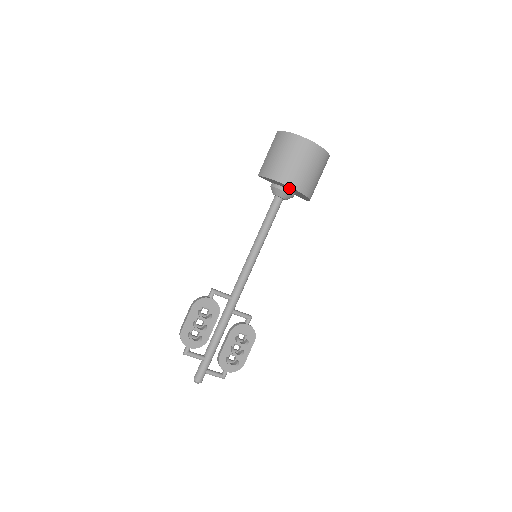
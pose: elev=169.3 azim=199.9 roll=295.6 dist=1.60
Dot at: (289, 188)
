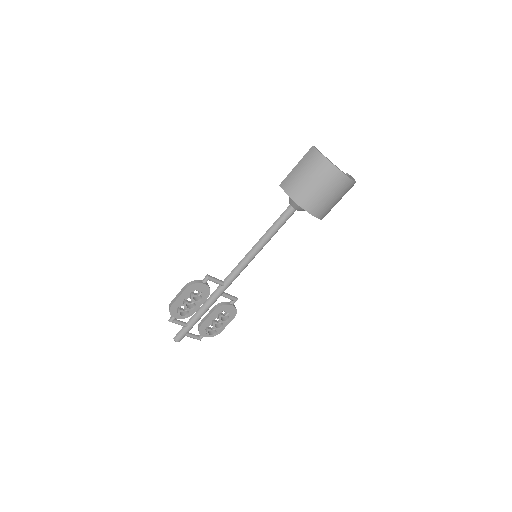
Dot at: occluded
